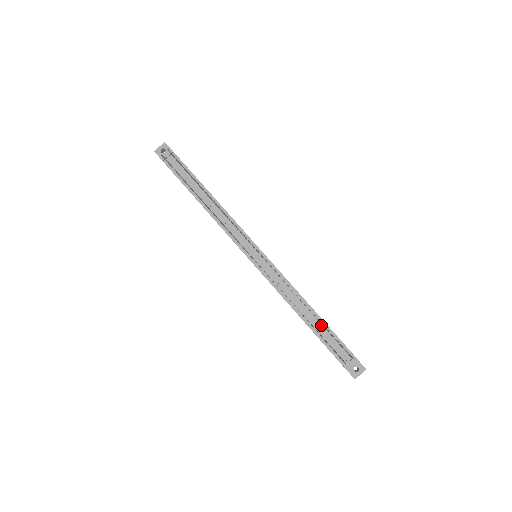
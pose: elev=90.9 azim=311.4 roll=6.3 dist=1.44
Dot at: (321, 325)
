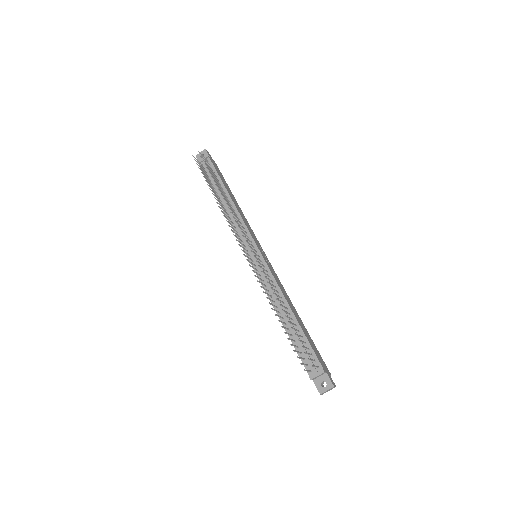
Dot at: (297, 331)
